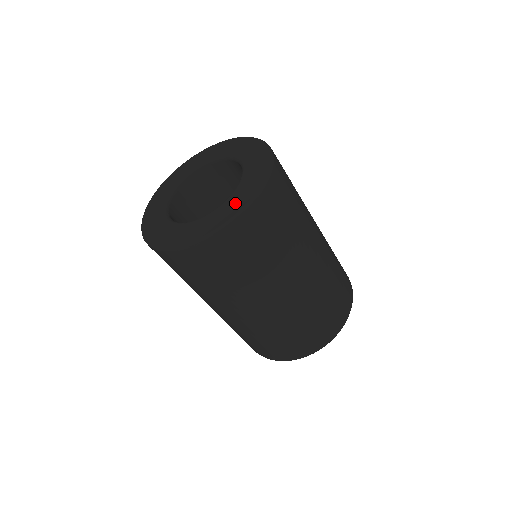
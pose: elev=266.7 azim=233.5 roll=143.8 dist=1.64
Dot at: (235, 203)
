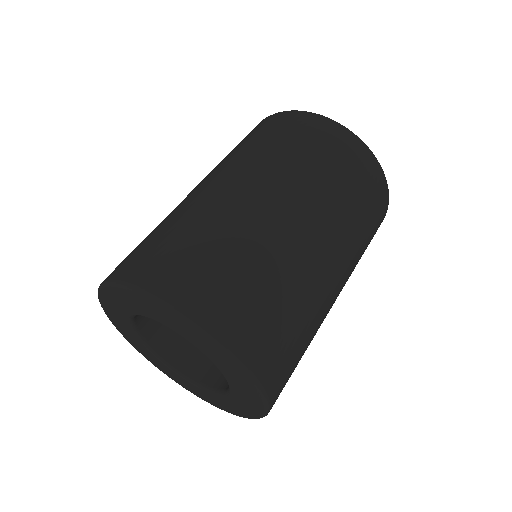
Dot at: (243, 389)
